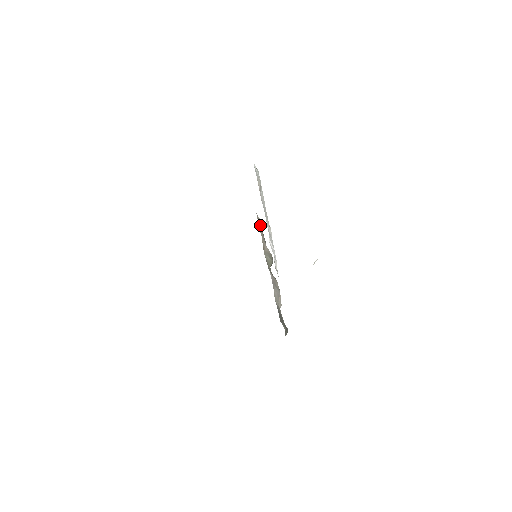
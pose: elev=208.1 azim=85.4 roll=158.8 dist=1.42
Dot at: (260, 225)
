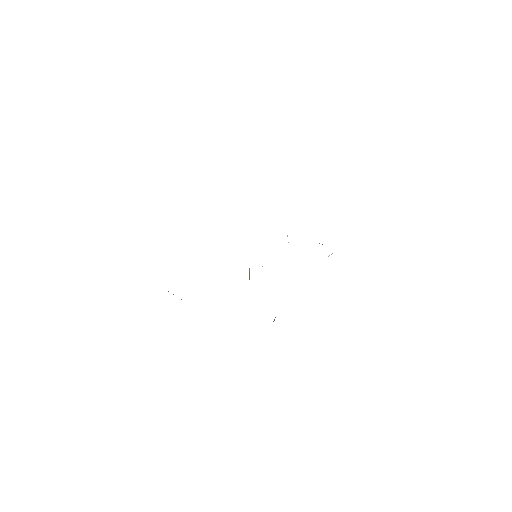
Dot at: occluded
